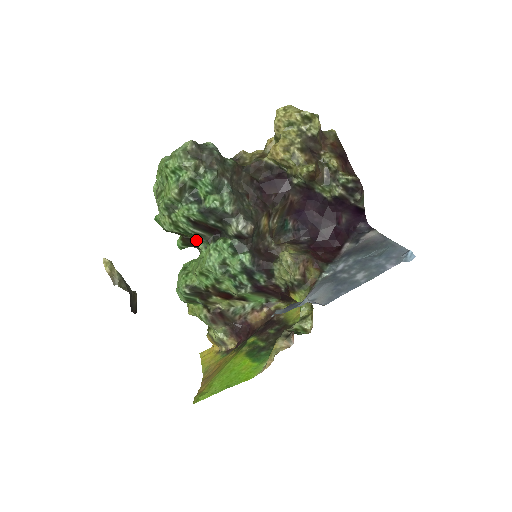
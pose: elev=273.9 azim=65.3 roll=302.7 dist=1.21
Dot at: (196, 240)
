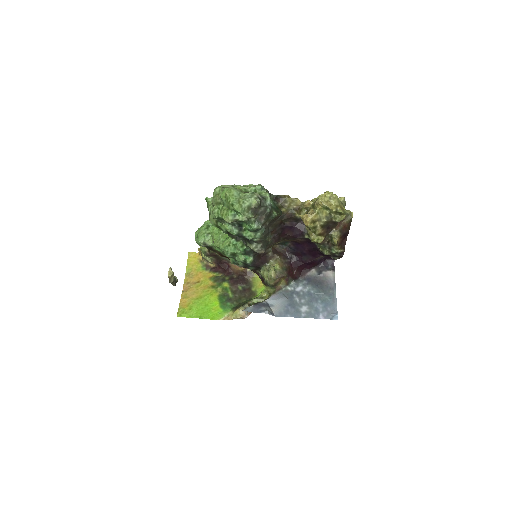
Dot at: occluded
